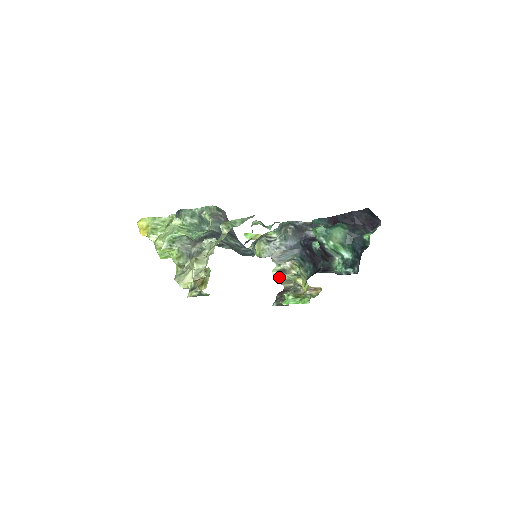
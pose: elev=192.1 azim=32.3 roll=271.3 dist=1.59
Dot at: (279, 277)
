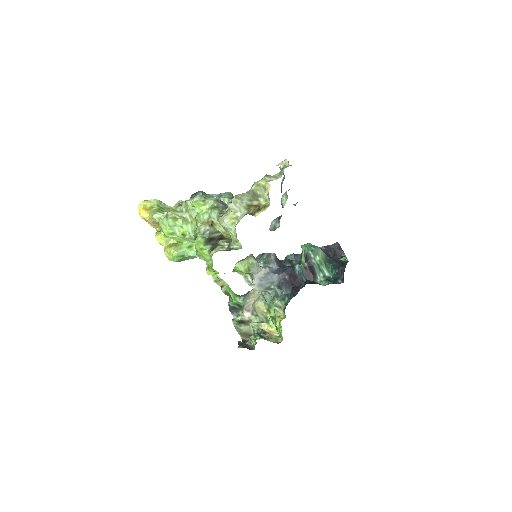
Dot at: (238, 327)
